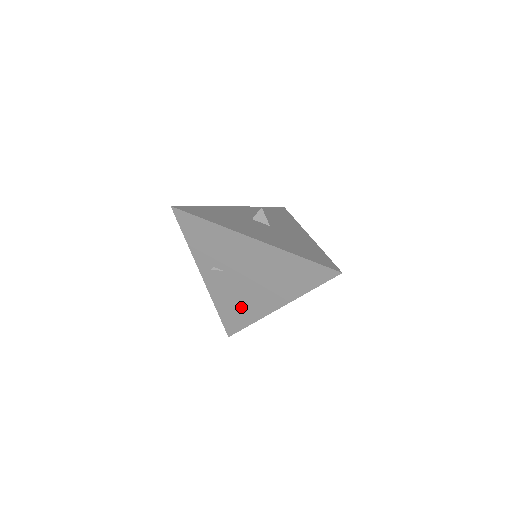
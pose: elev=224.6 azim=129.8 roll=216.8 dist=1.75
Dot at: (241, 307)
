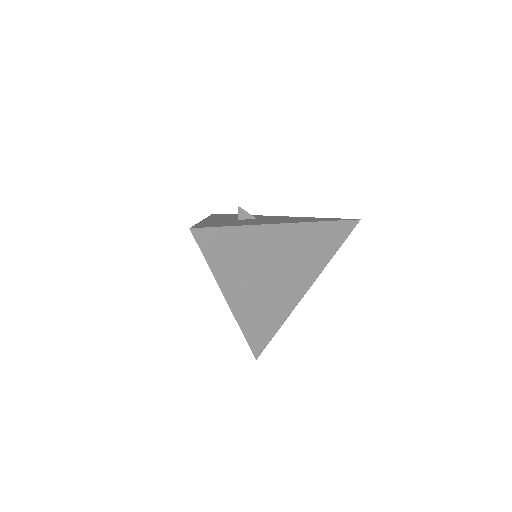
Dot at: (270, 314)
